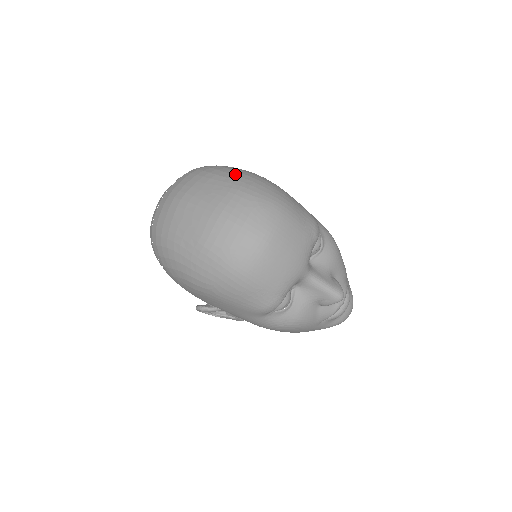
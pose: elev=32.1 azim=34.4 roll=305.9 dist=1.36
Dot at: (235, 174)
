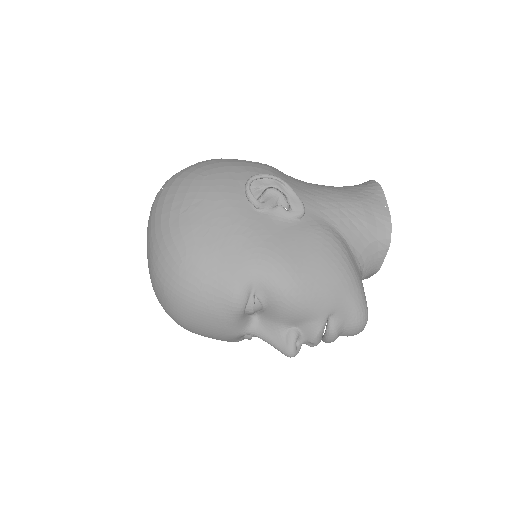
Dot at: (157, 238)
